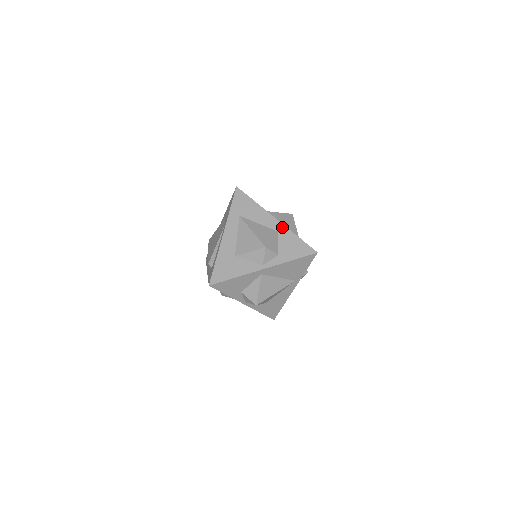
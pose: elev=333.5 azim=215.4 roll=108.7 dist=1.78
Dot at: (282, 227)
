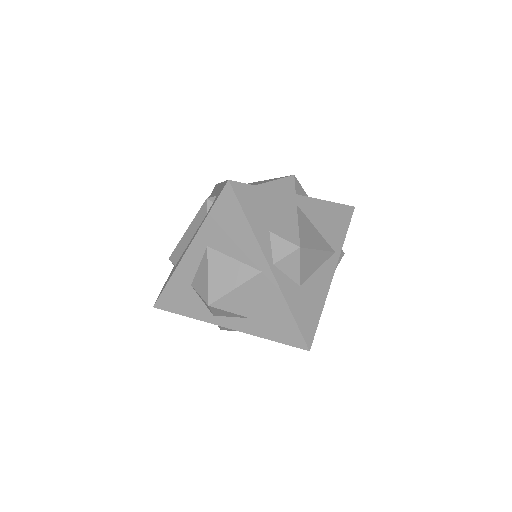
Dot at: occluded
